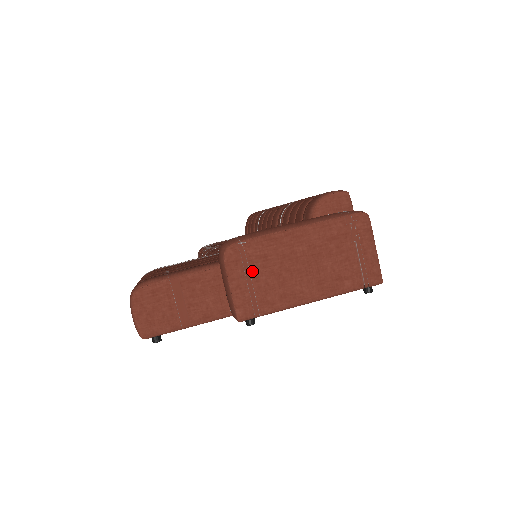
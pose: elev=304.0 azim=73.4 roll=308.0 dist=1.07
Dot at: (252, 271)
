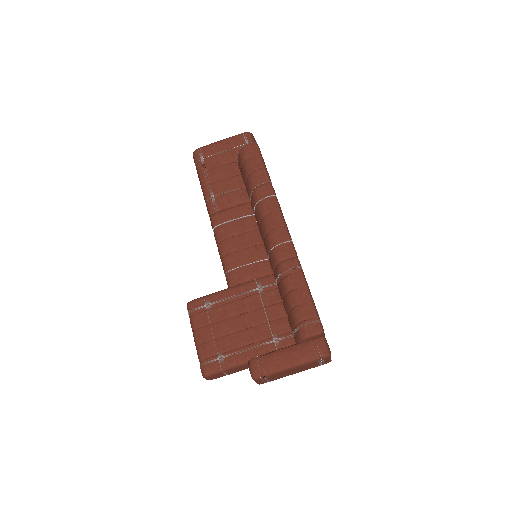
Dot at: (267, 379)
